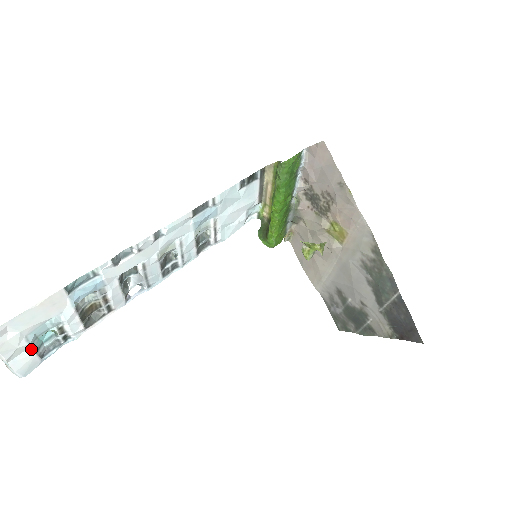
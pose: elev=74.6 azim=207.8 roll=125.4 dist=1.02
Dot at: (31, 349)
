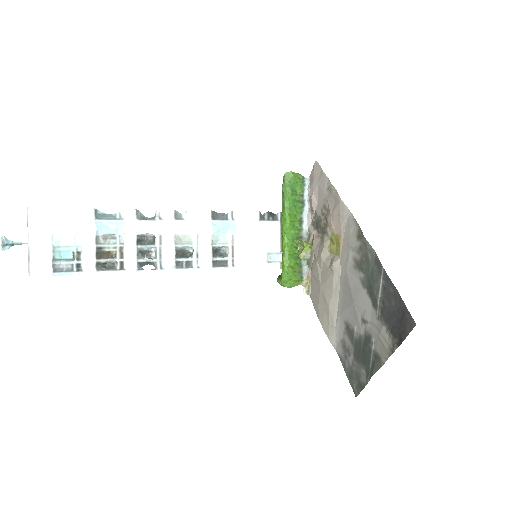
Dot at: (51, 253)
